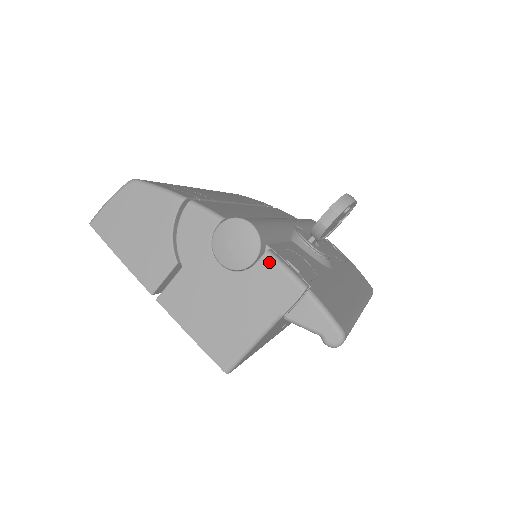
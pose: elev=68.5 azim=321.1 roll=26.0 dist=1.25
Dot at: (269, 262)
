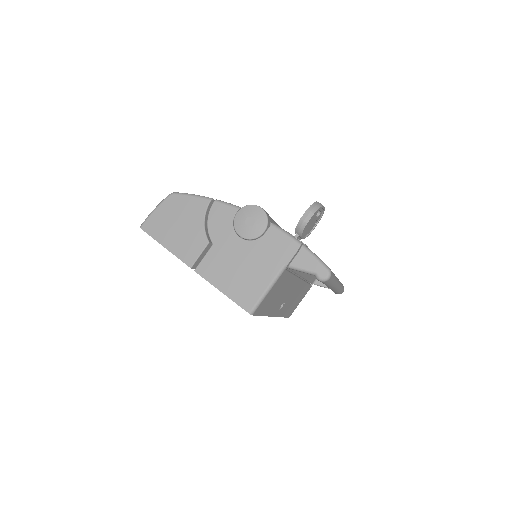
Dot at: (275, 230)
